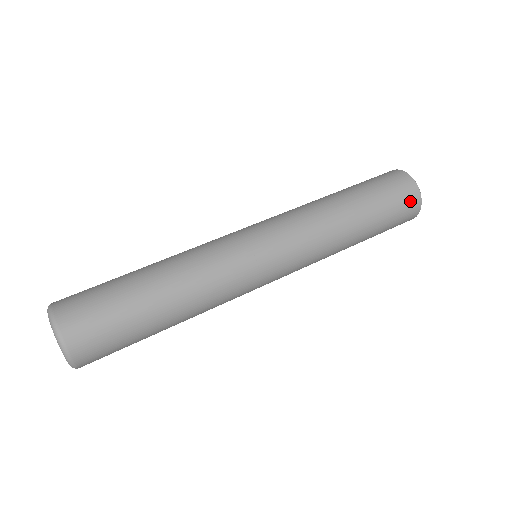
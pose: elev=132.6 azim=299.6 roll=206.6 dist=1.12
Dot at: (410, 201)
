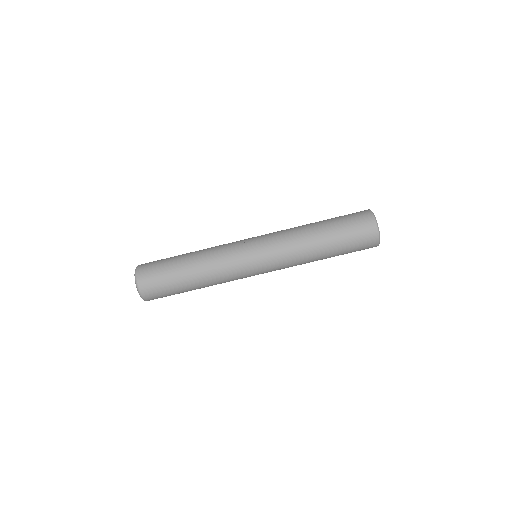
Dot at: occluded
